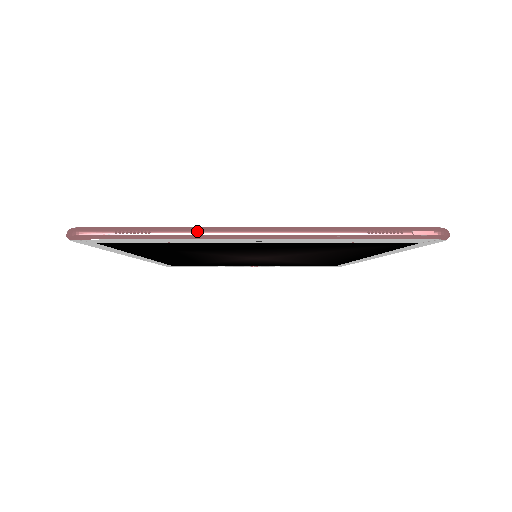
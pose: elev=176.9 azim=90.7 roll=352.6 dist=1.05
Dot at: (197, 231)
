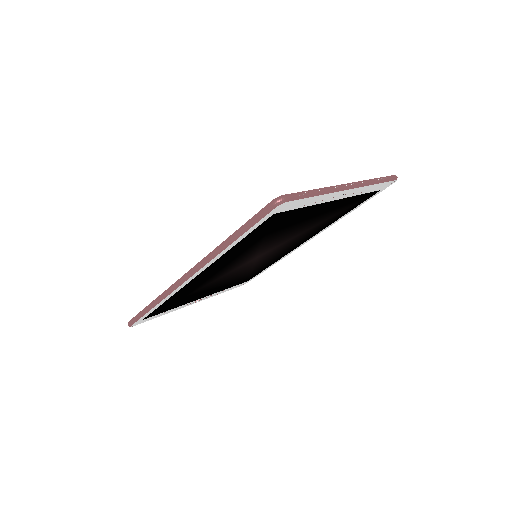
Dot at: (331, 188)
